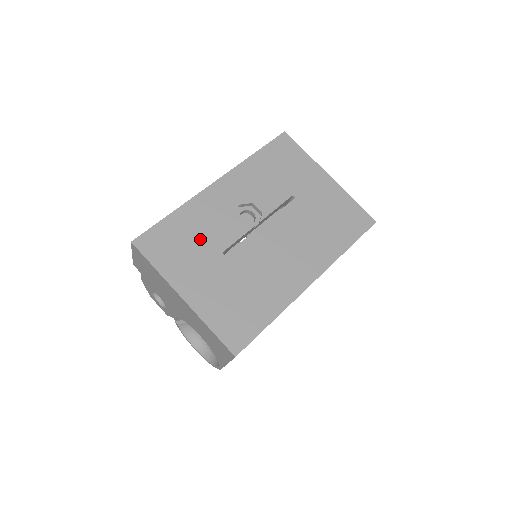
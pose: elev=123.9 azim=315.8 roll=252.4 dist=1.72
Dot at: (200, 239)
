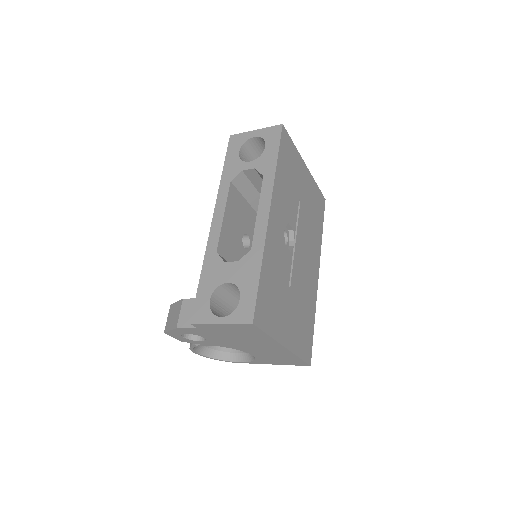
Dot at: (279, 284)
